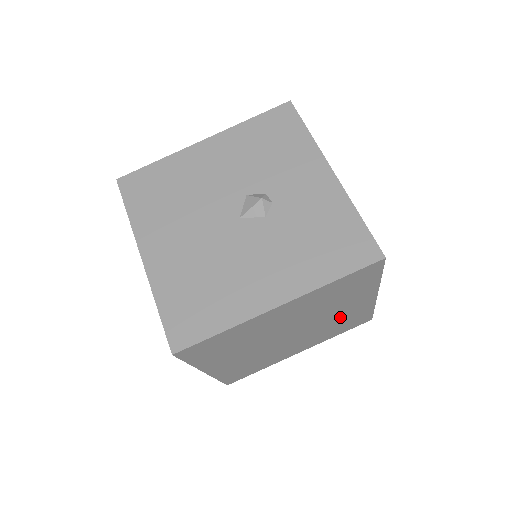
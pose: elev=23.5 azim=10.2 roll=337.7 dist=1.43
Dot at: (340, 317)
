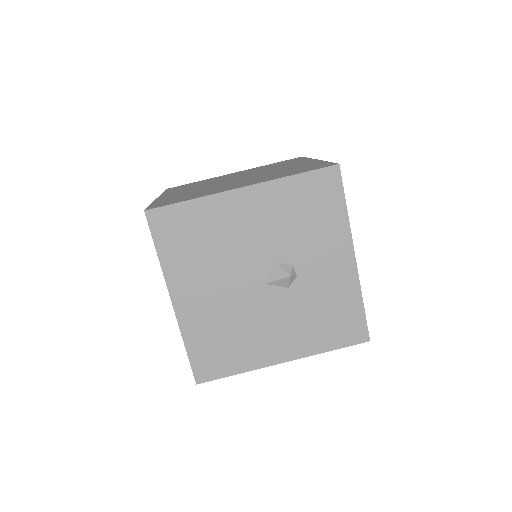
Dot at: occluded
